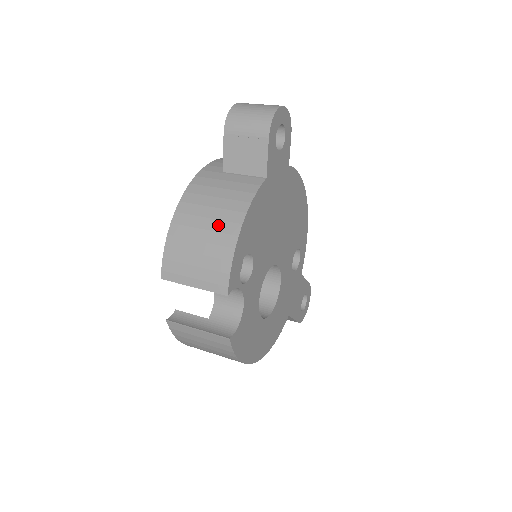
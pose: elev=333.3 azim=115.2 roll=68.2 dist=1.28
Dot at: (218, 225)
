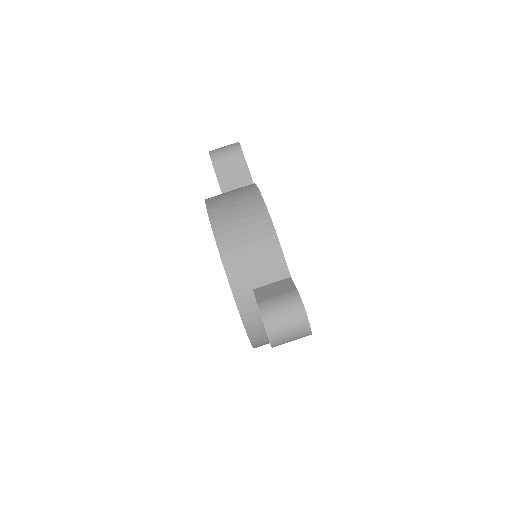
Dot at: occluded
